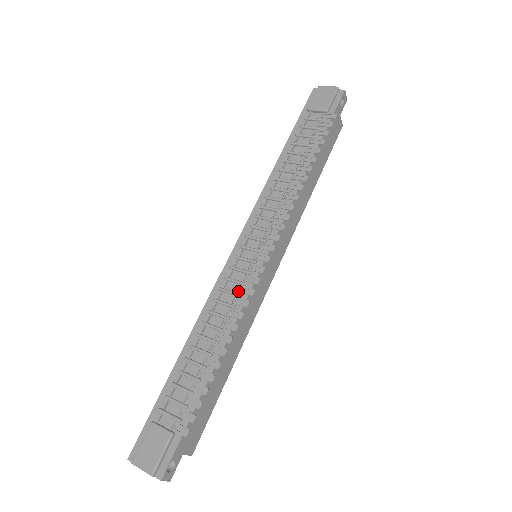
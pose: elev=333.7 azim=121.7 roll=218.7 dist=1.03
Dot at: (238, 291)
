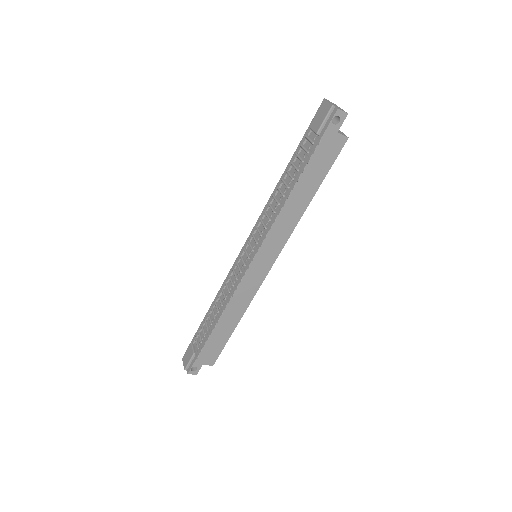
Dot at: (233, 283)
